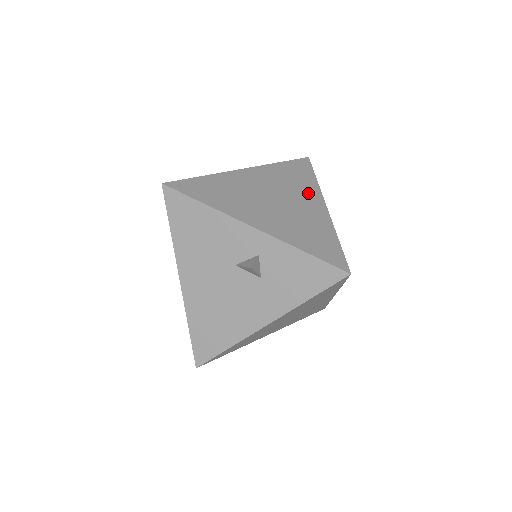
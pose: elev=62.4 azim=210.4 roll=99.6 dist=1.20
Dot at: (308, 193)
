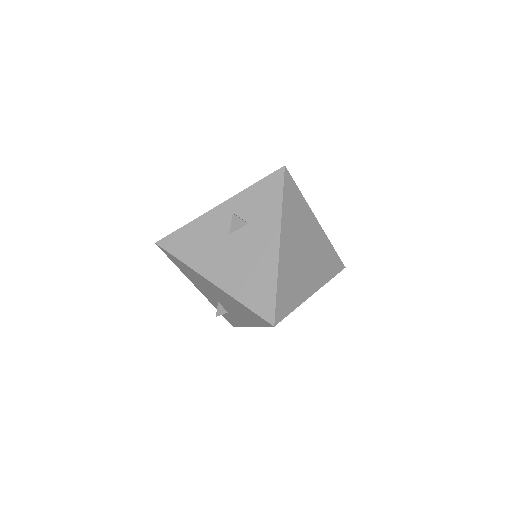
Dot at: occluded
